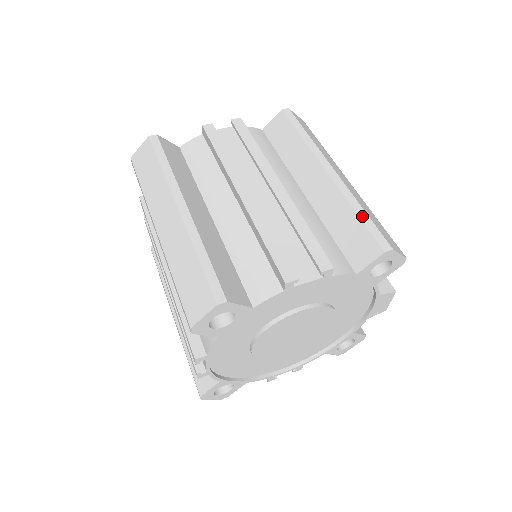
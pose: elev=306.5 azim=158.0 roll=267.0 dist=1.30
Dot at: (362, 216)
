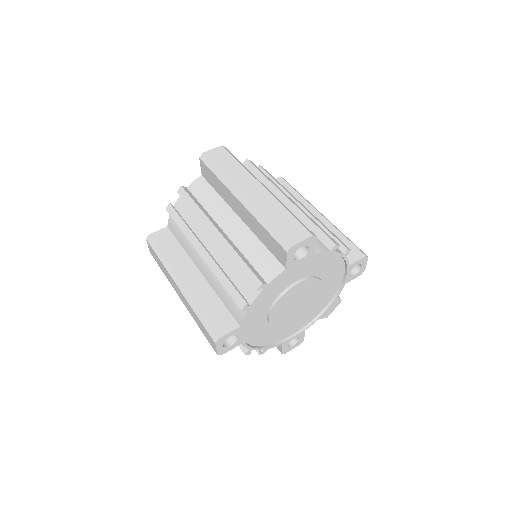
Dot at: (347, 238)
